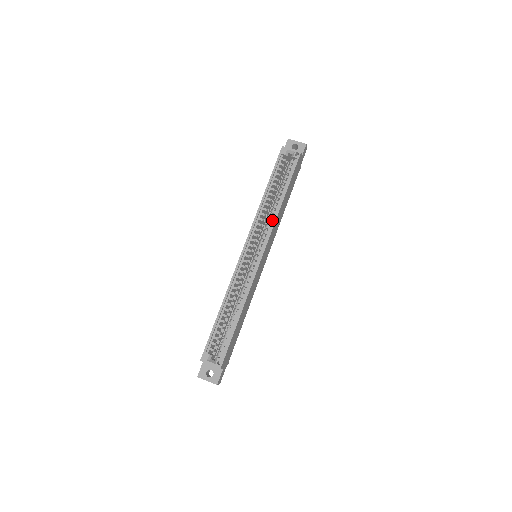
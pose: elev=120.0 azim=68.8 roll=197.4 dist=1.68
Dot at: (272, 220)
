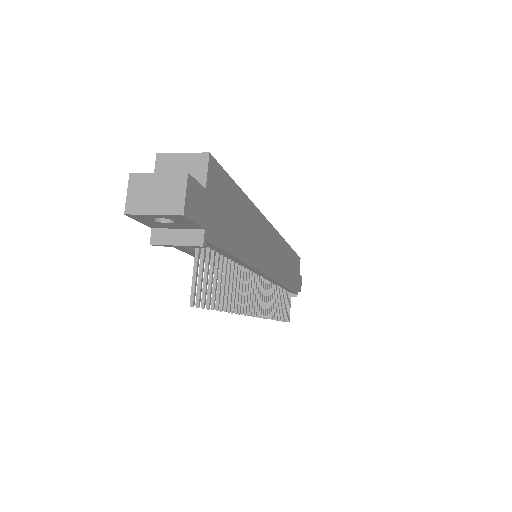
Dot at: occluded
